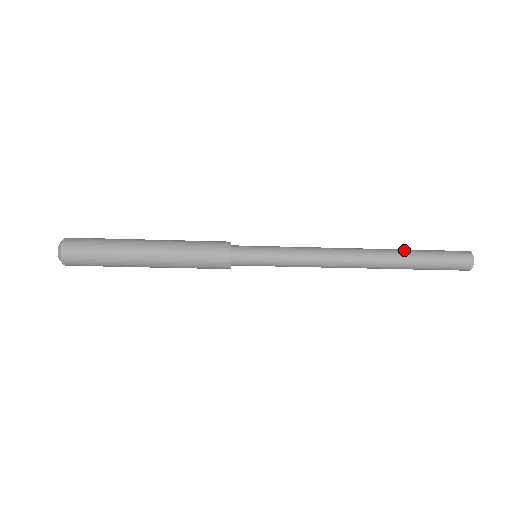
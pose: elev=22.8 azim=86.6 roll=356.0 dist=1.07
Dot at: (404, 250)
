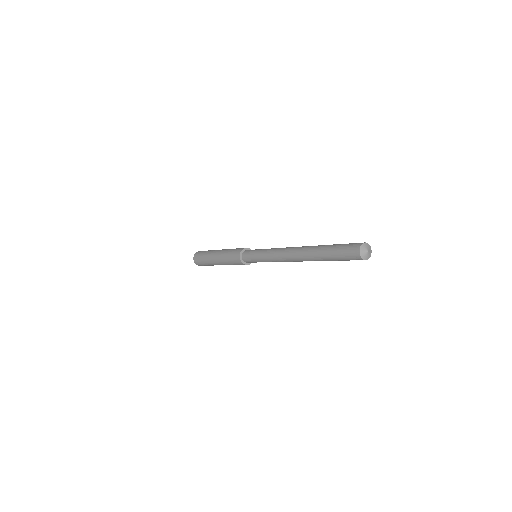
Dot at: (317, 250)
